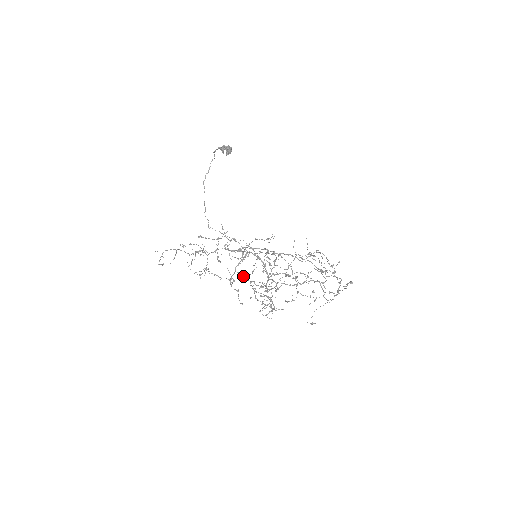
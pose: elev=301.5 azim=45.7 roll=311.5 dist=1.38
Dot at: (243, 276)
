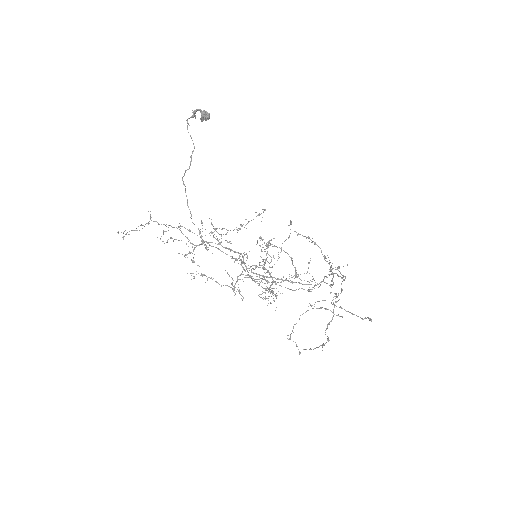
Dot at: (235, 260)
